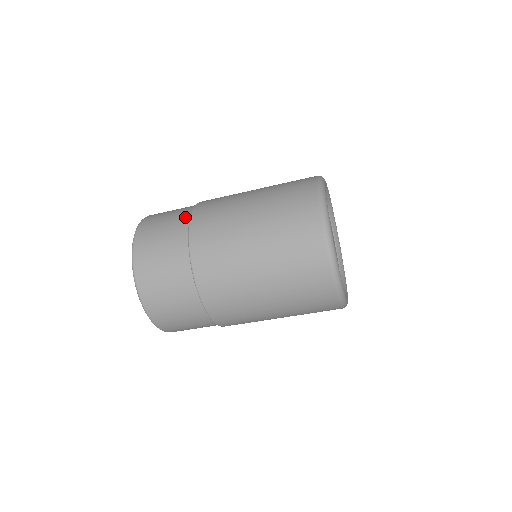
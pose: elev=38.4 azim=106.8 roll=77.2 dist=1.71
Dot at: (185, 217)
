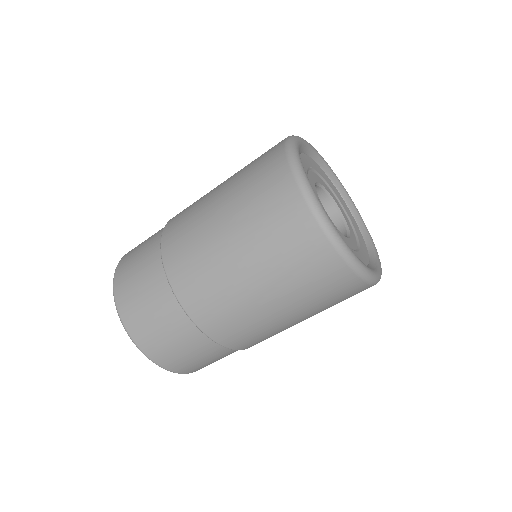
Dot at: (158, 236)
